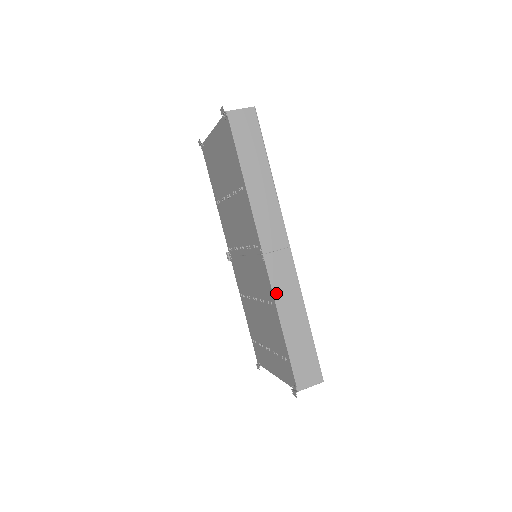
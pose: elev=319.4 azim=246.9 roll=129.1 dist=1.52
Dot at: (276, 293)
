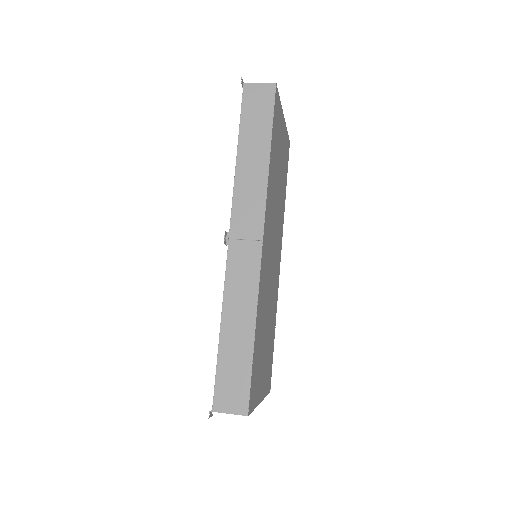
Dot at: (228, 286)
